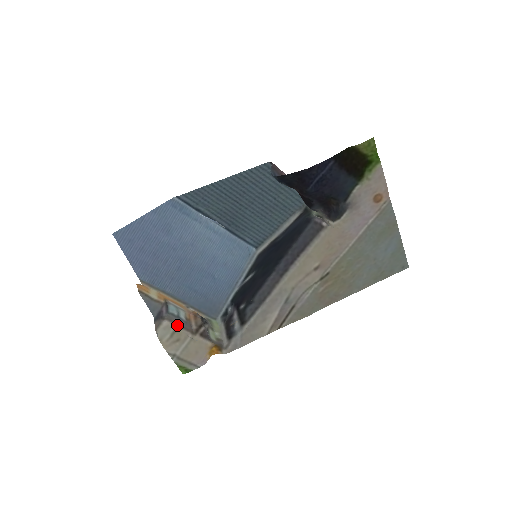
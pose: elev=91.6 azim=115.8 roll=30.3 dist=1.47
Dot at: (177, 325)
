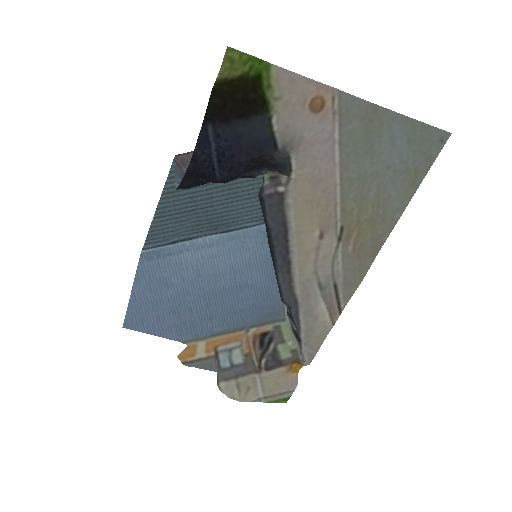
Dot at: (235, 378)
